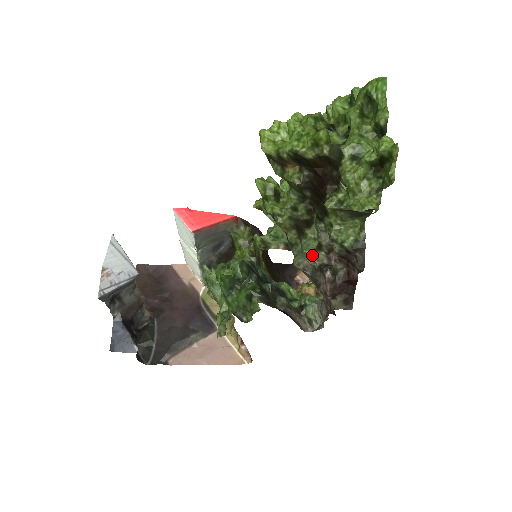
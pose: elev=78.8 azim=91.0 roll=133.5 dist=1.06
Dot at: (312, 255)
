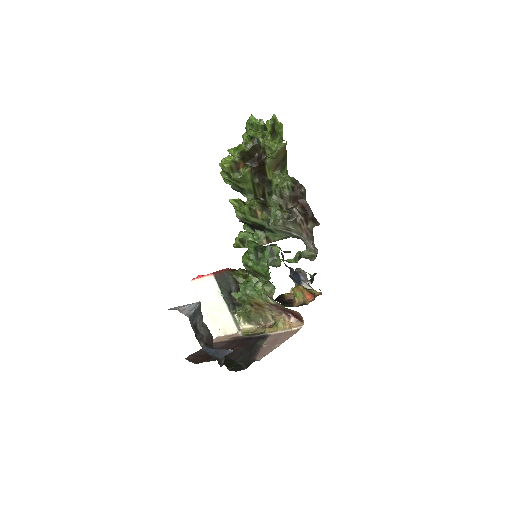
Dot at: (281, 211)
